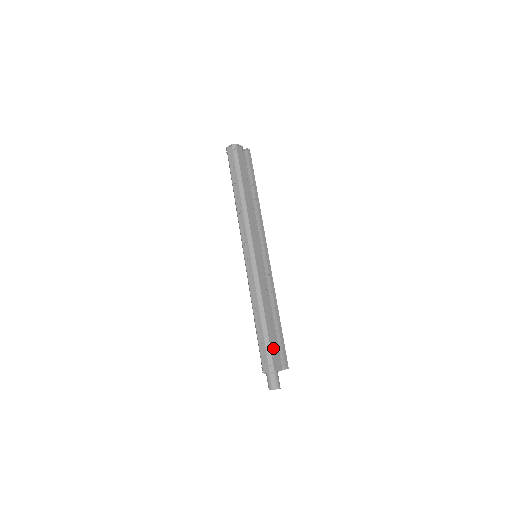
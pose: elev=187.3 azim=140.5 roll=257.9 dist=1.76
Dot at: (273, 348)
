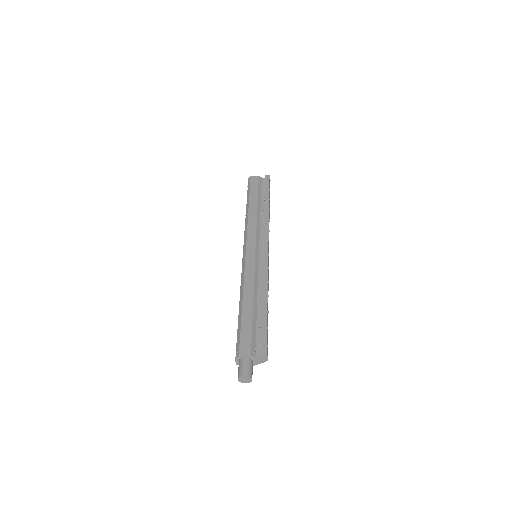
Dot at: (245, 334)
